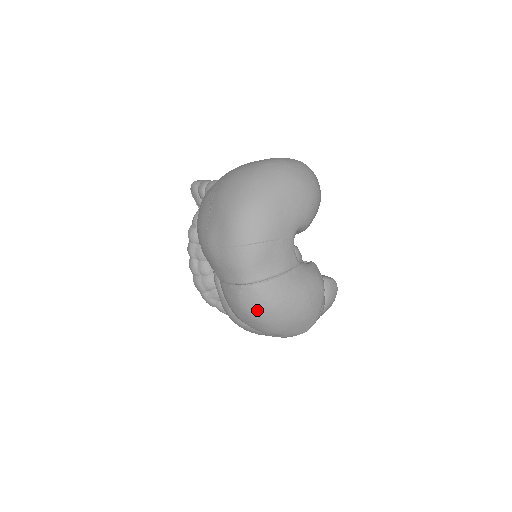
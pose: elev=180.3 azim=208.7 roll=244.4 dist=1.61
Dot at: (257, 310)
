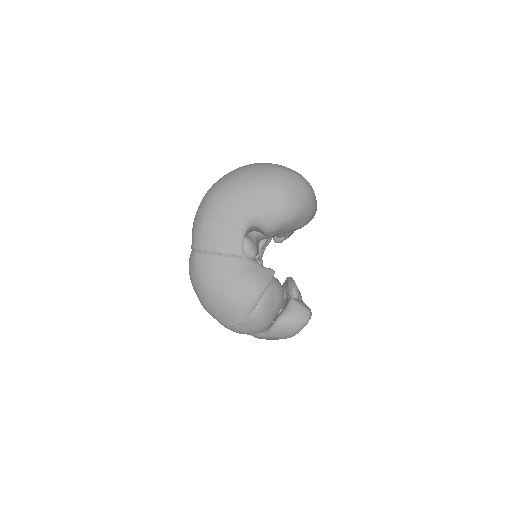
Dot at: (192, 276)
